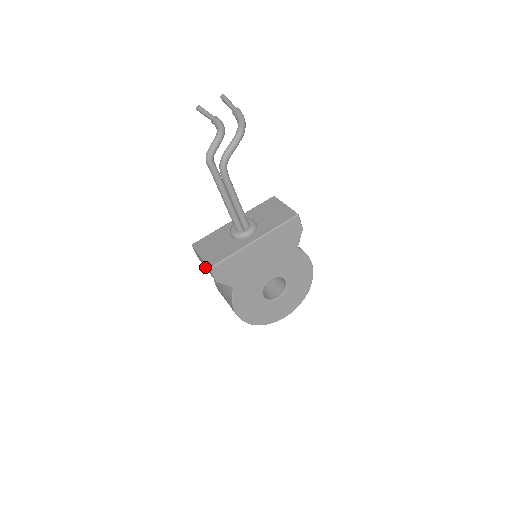
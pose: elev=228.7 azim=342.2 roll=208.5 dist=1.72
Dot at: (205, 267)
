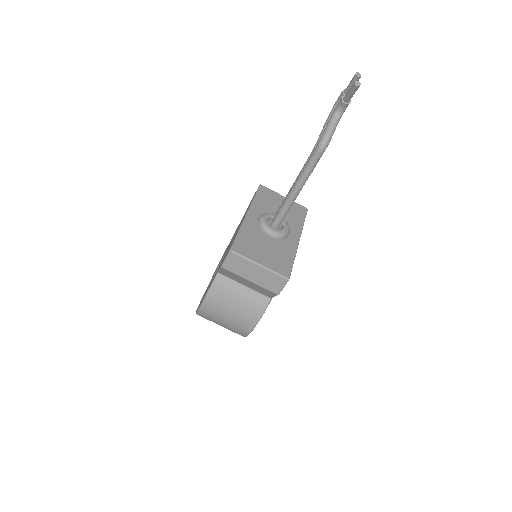
Dot at: (248, 278)
